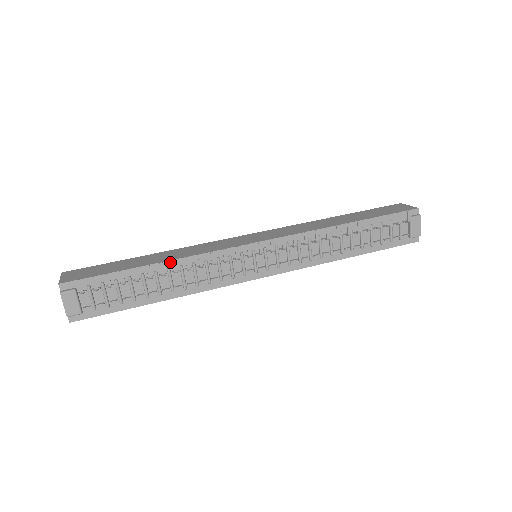
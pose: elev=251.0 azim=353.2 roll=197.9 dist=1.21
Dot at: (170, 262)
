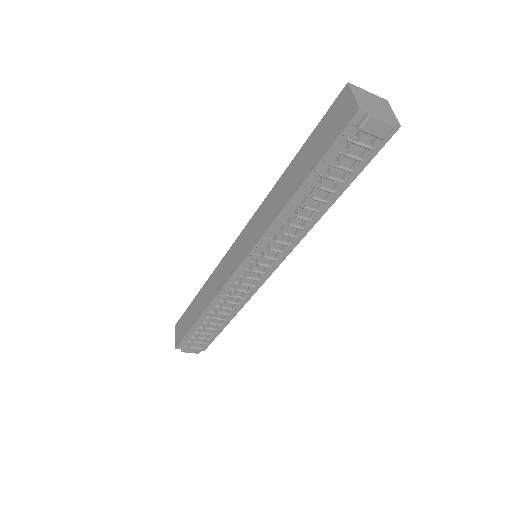
Dot at: (207, 309)
